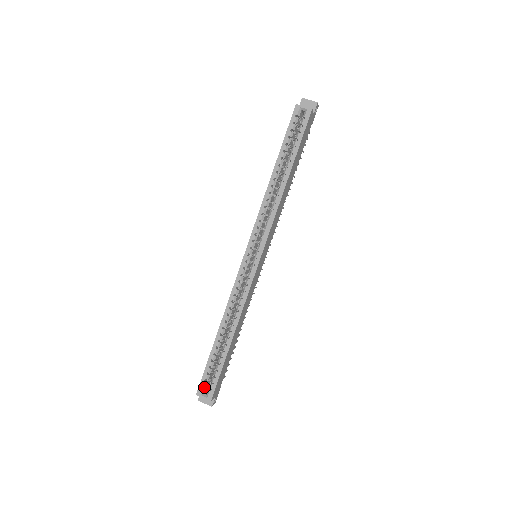
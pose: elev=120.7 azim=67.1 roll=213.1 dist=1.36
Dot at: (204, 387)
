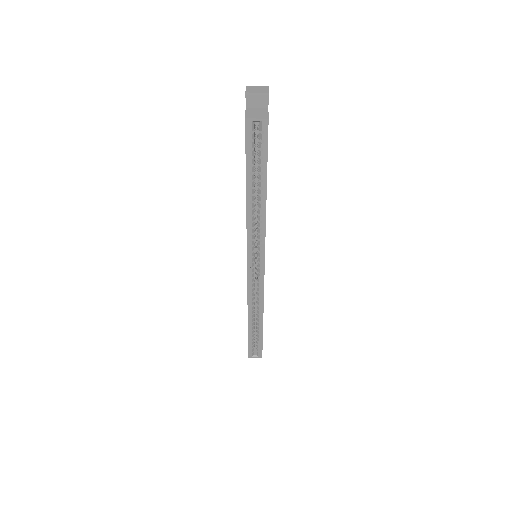
Dot at: (252, 351)
